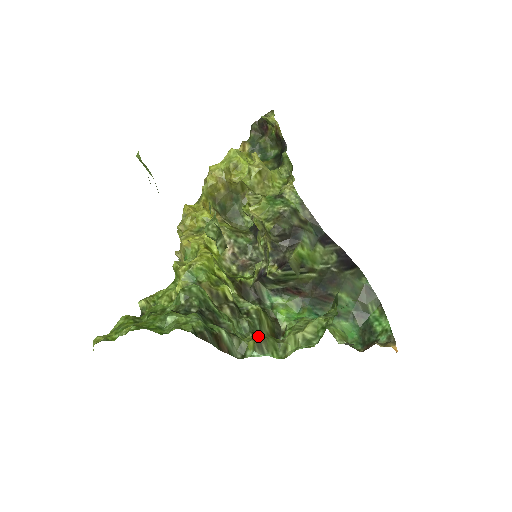
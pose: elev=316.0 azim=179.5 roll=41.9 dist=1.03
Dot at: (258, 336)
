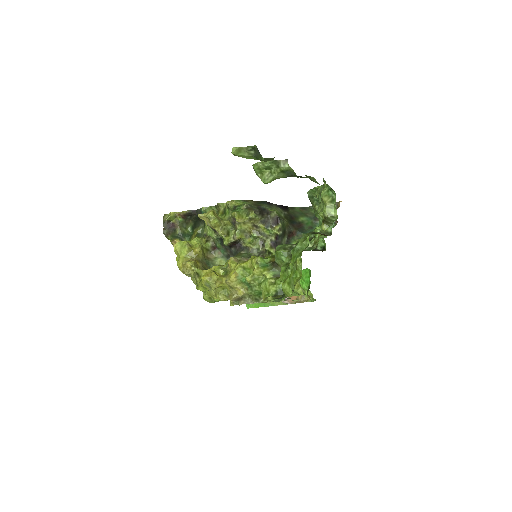
Dot at: occluded
